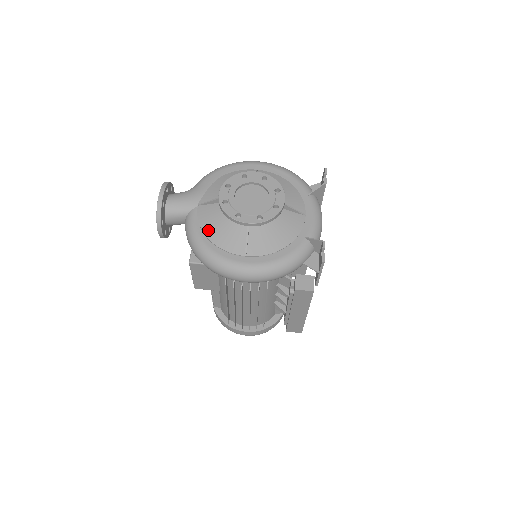
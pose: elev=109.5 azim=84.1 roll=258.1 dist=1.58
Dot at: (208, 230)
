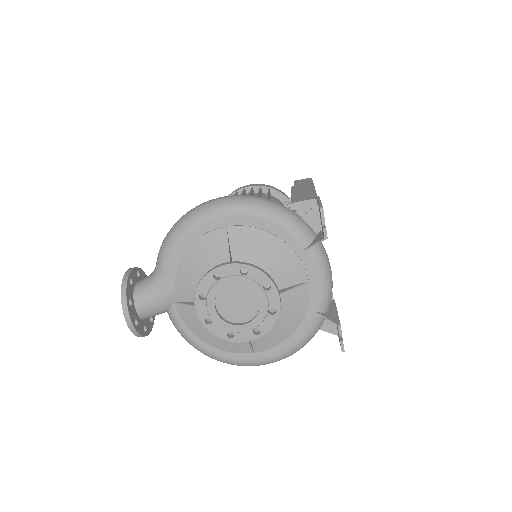
Dot at: (201, 335)
